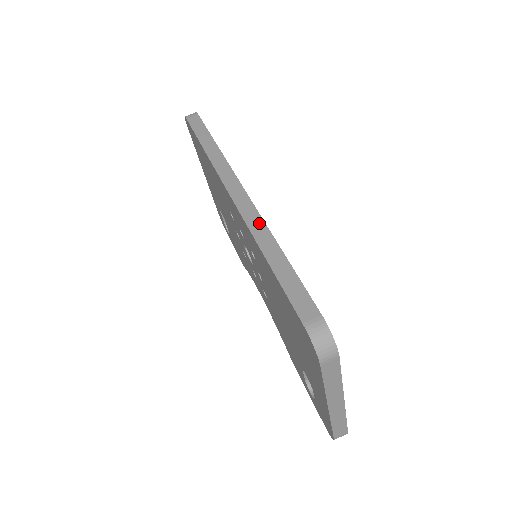
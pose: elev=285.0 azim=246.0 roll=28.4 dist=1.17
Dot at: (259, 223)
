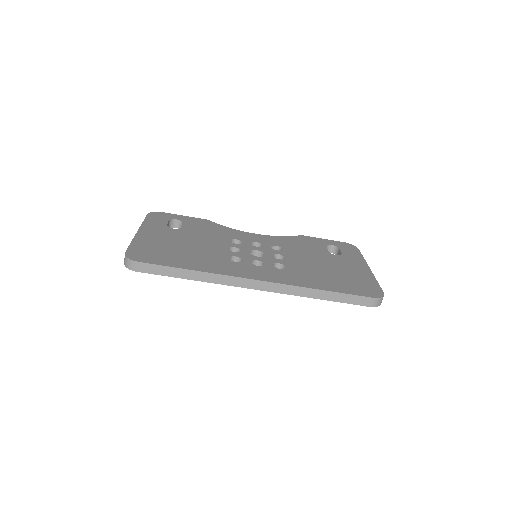
Dot at: (295, 289)
